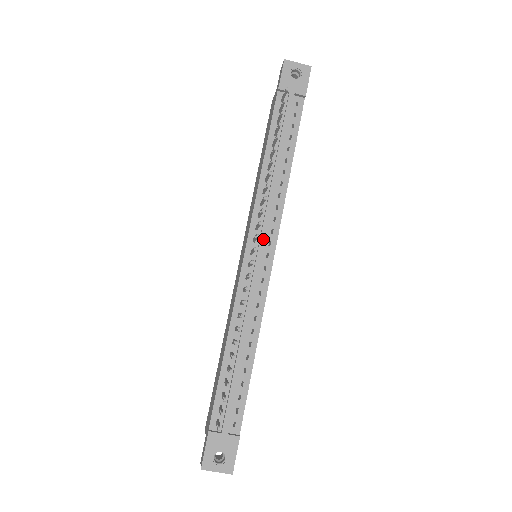
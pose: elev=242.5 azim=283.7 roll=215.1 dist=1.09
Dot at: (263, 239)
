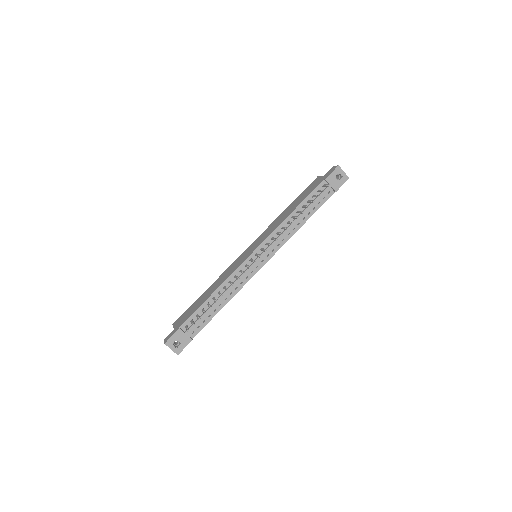
Dot at: (266, 252)
